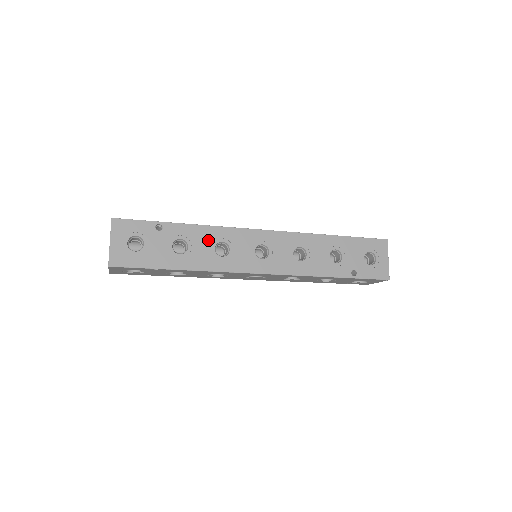
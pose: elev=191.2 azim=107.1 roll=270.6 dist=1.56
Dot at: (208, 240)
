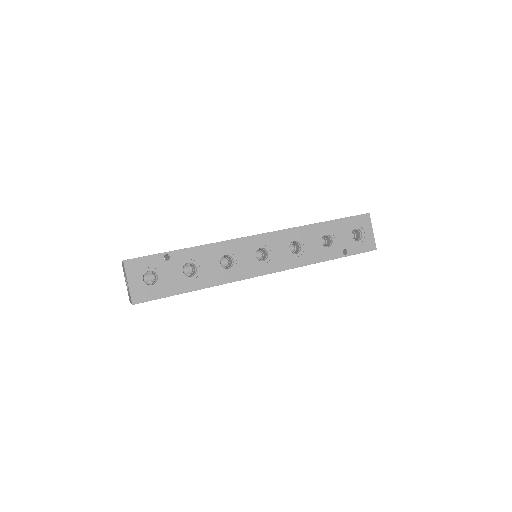
Dot at: (213, 257)
